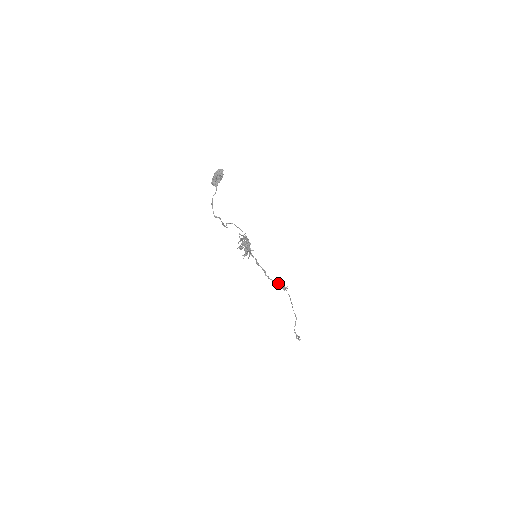
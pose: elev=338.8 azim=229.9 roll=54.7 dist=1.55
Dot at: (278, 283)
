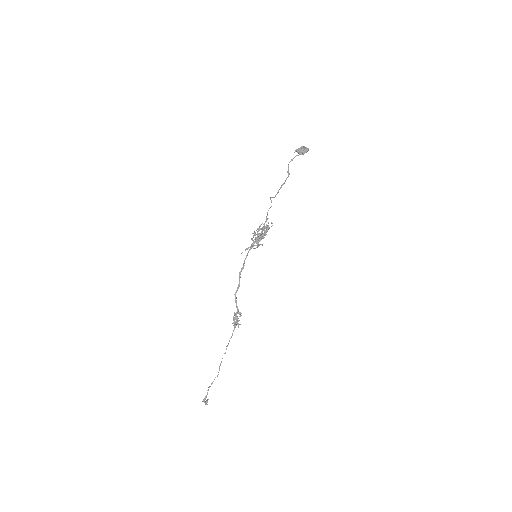
Dot at: occluded
